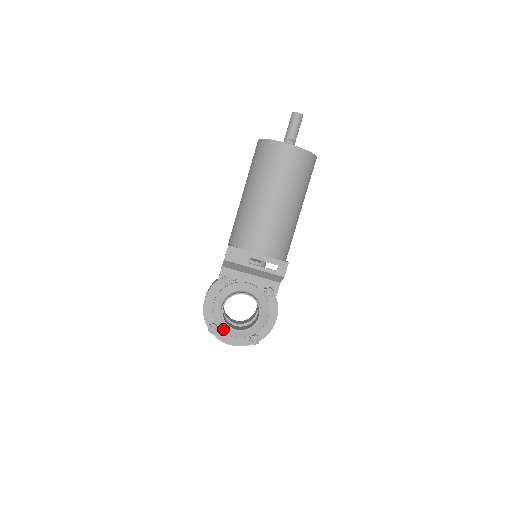
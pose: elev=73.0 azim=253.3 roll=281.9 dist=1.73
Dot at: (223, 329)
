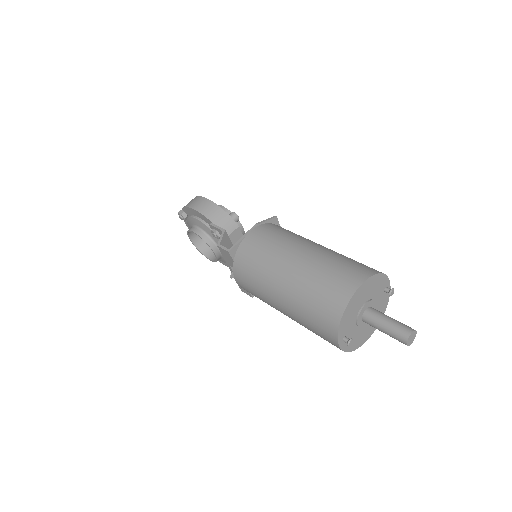
Dot at: (188, 224)
